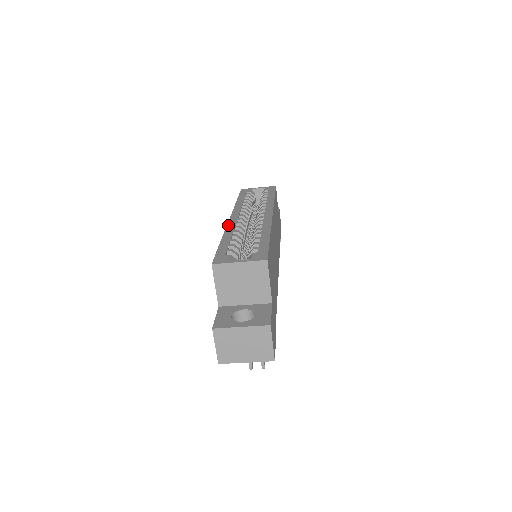
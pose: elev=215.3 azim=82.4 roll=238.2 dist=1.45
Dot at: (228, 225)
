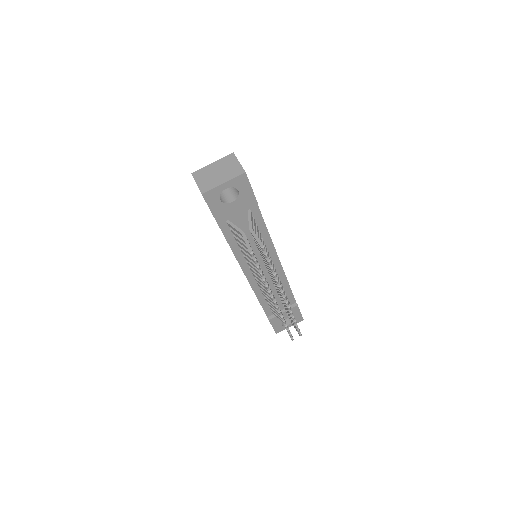
Dot at: occluded
